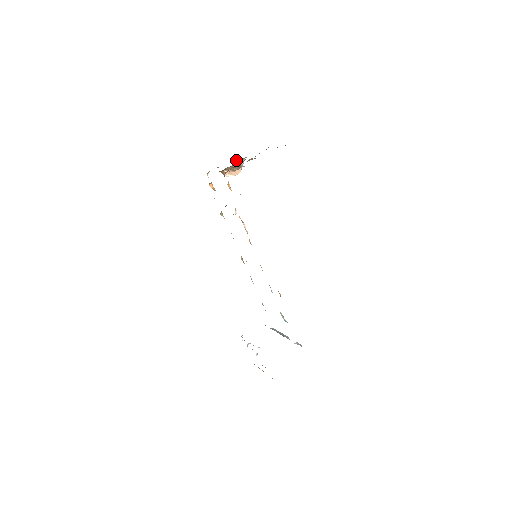
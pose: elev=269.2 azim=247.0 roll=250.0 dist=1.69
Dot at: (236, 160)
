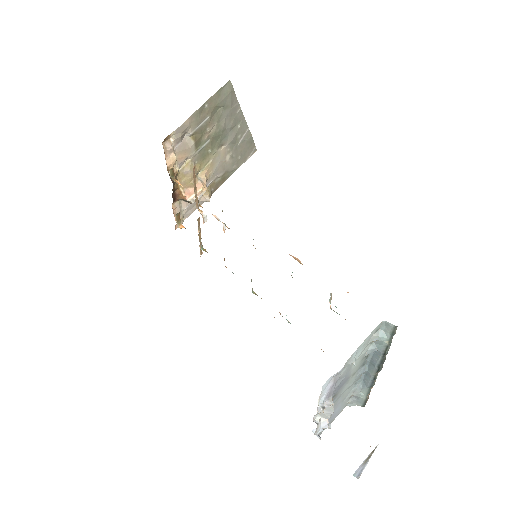
Dot at: (207, 197)
